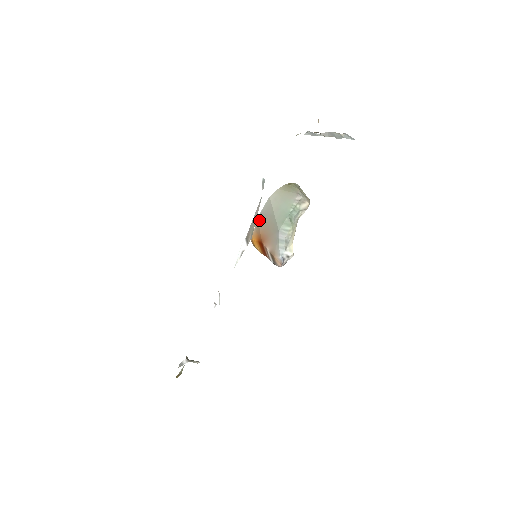
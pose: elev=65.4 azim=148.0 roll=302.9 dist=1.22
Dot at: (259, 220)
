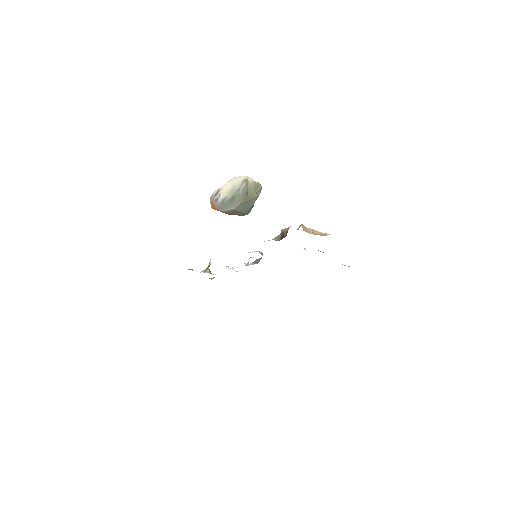
Dot at: (224, 212)
